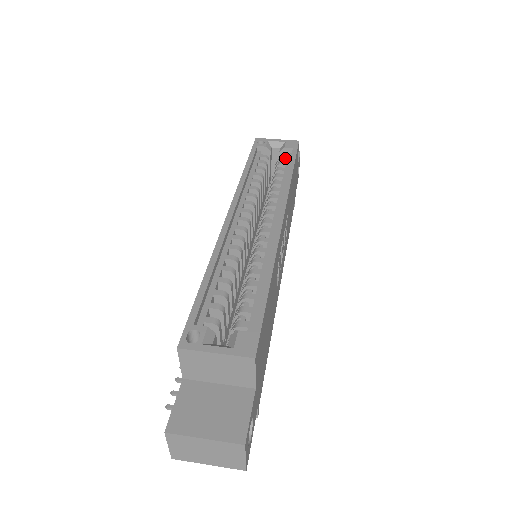
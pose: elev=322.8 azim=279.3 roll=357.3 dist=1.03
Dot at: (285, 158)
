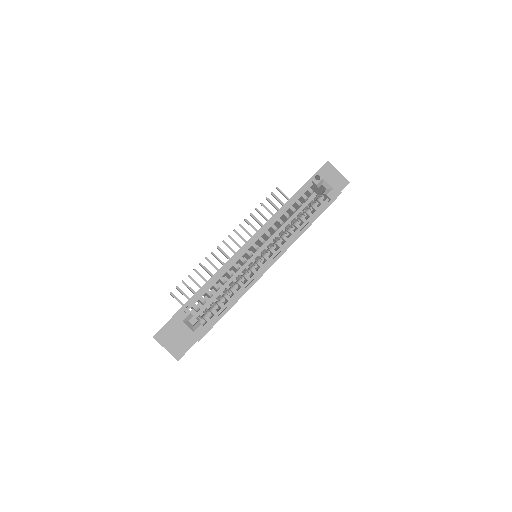
Dot at: (321, 203)
